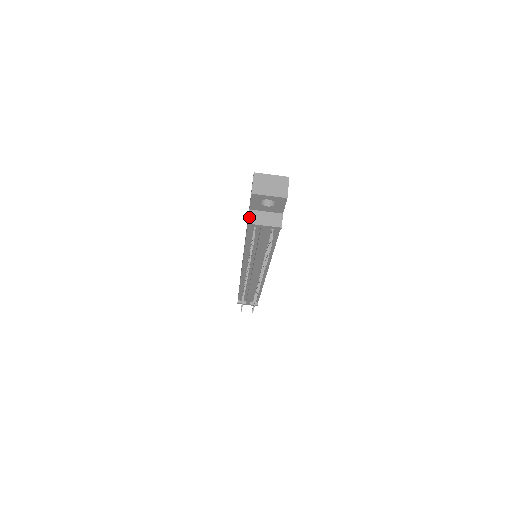
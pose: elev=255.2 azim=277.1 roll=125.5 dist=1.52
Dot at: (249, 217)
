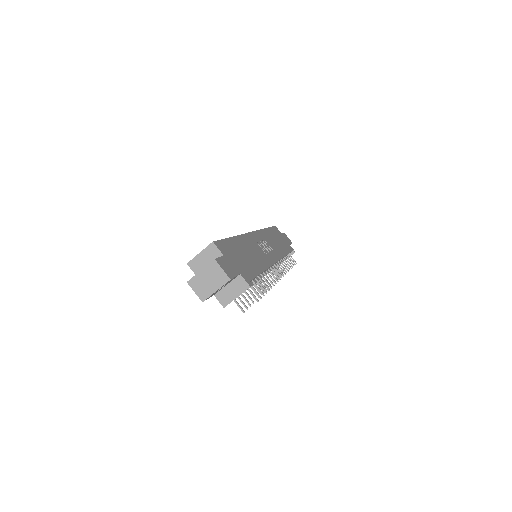
Dot at: (220, 302)
